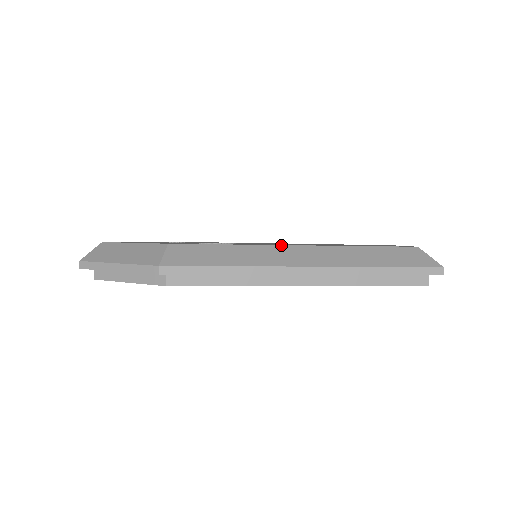
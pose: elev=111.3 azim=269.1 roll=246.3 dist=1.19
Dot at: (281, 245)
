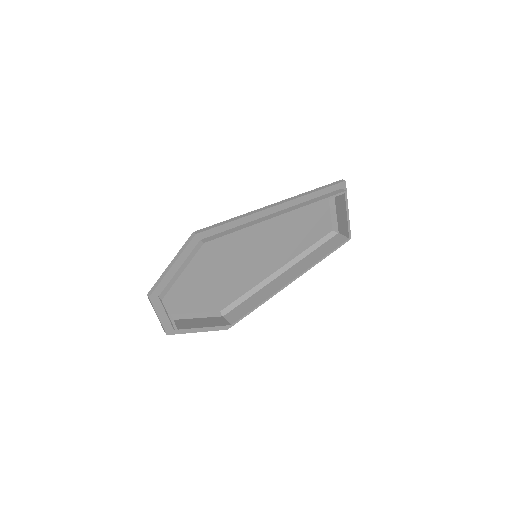
Dot at: occluded
